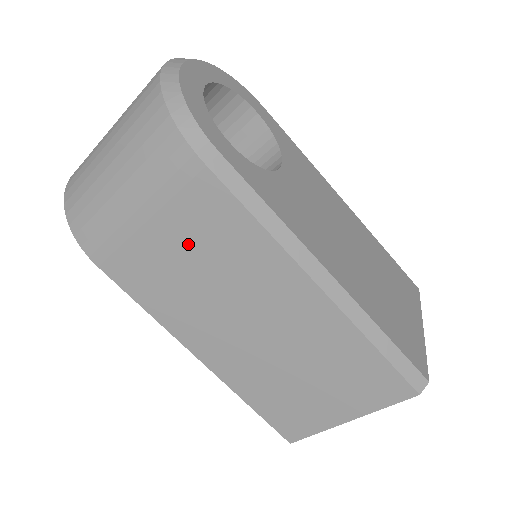
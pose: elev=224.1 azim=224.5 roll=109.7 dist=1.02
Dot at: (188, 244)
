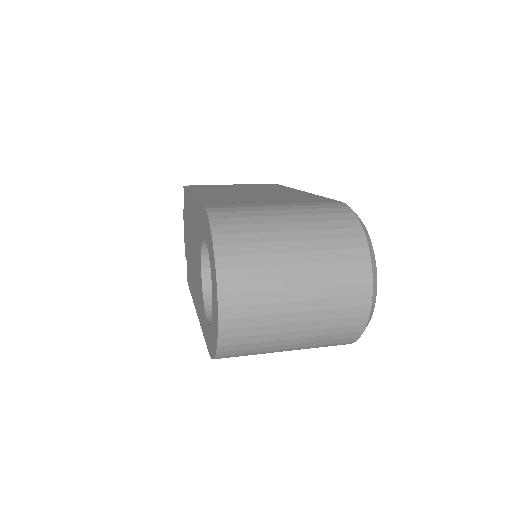
Dot at: occluded
